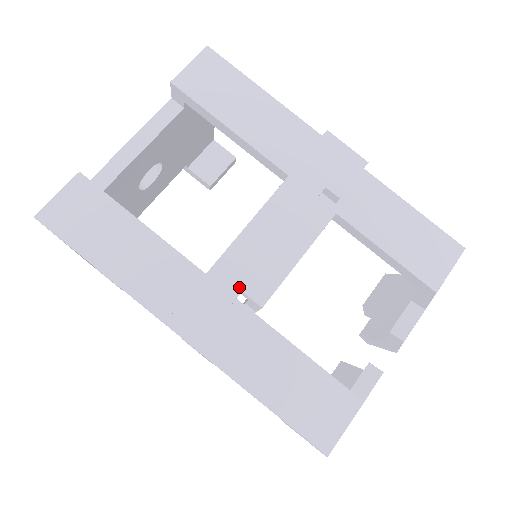
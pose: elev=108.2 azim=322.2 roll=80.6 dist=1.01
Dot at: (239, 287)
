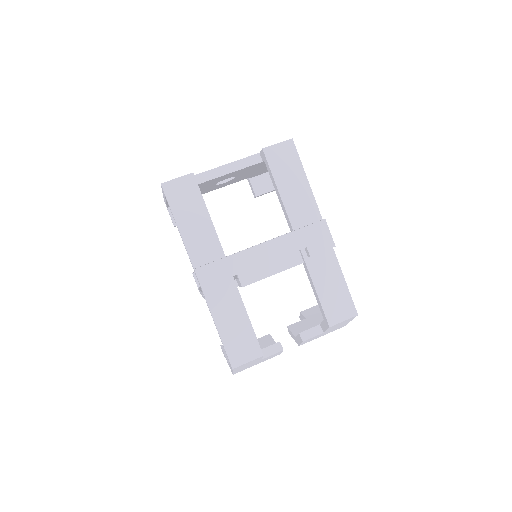
Dot at: (237, 272)
